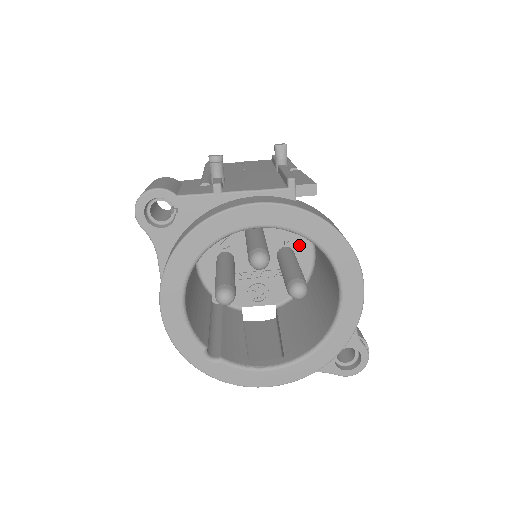
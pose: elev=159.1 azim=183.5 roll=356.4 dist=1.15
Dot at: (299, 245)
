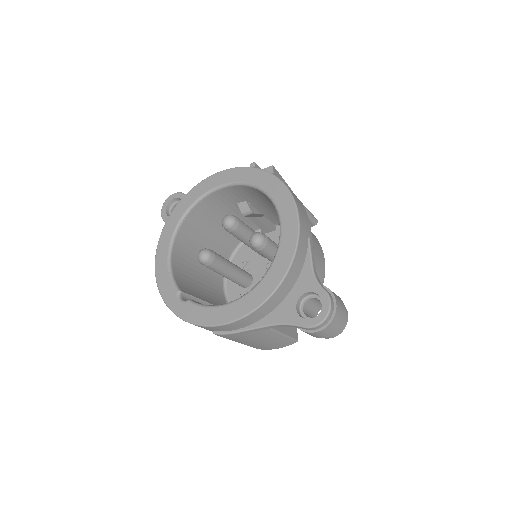
Dot at: occluded
